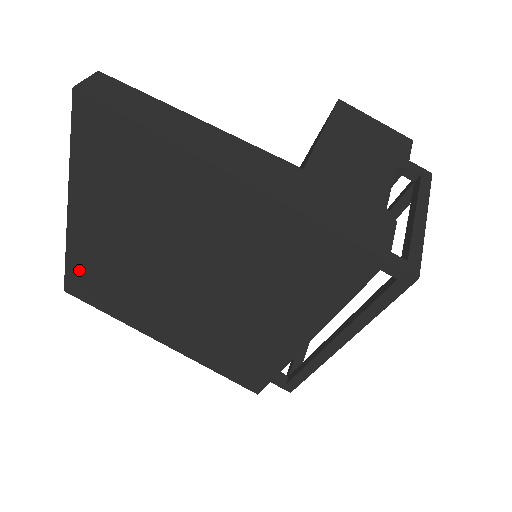
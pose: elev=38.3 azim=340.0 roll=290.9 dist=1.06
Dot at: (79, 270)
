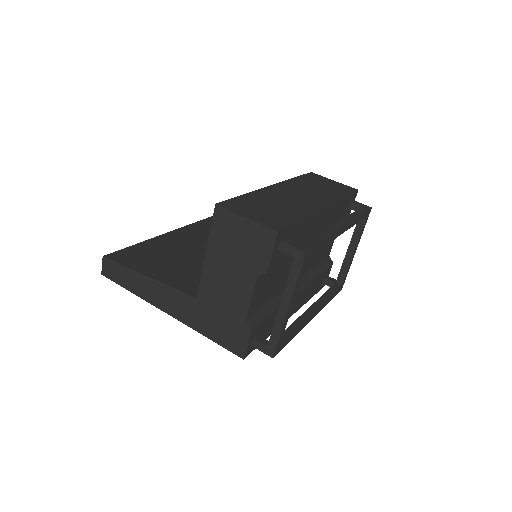
Dot at: occluded
